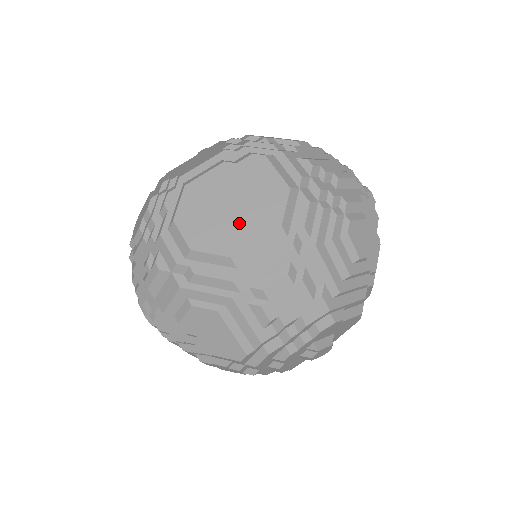
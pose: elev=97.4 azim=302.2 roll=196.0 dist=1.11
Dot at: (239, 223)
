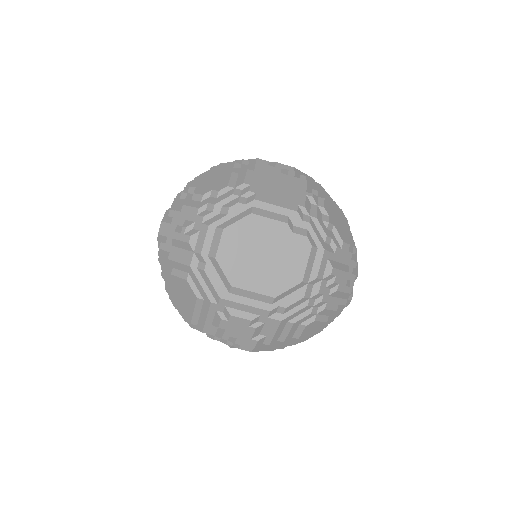
Dot at: (256, 271)
